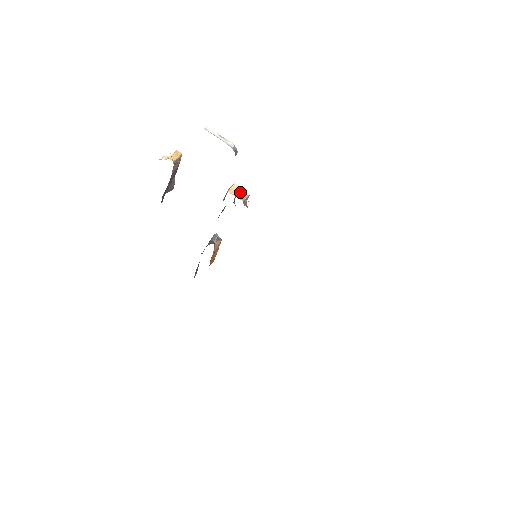
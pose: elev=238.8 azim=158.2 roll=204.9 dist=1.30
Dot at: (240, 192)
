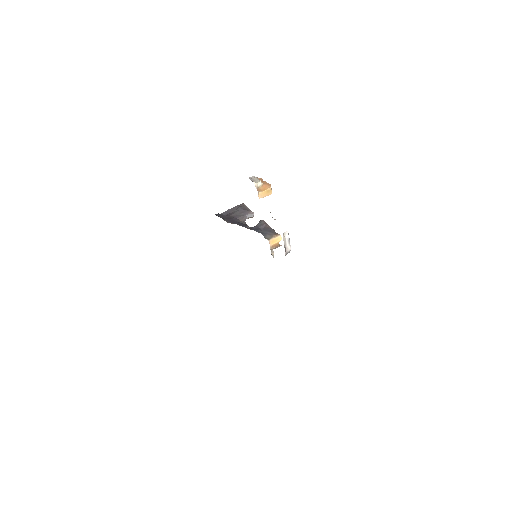
Dot at: (277, 244)
